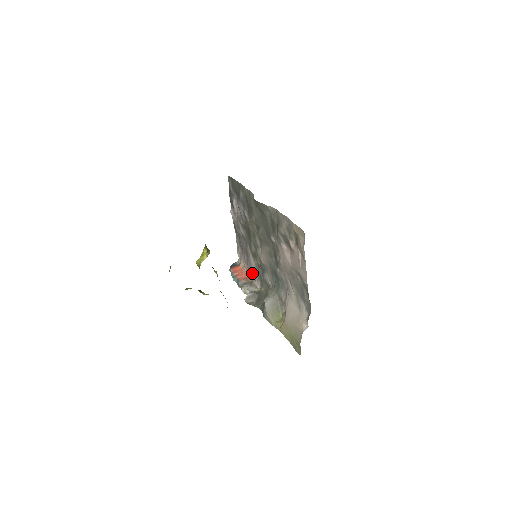
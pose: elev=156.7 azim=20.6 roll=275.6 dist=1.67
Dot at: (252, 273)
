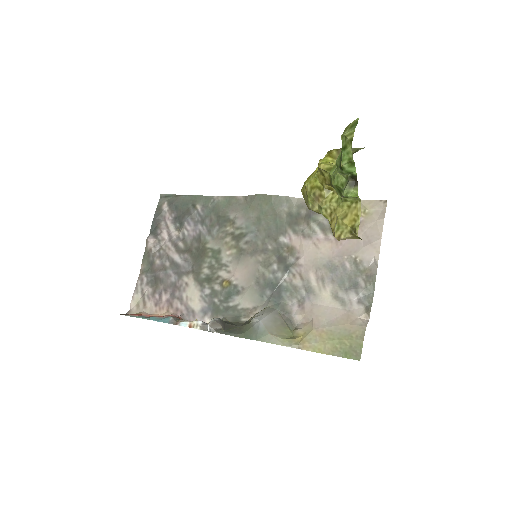
Dot at: (186, 311)
